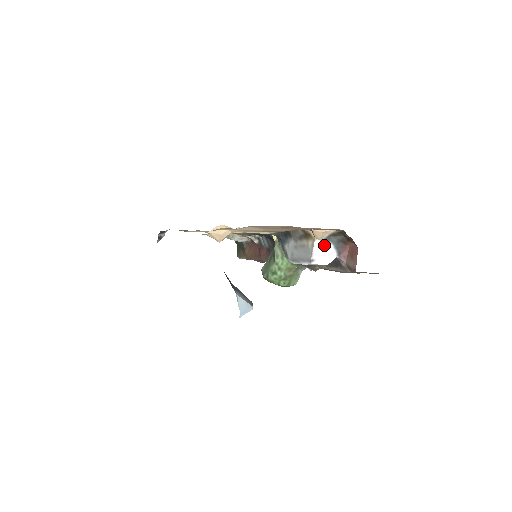
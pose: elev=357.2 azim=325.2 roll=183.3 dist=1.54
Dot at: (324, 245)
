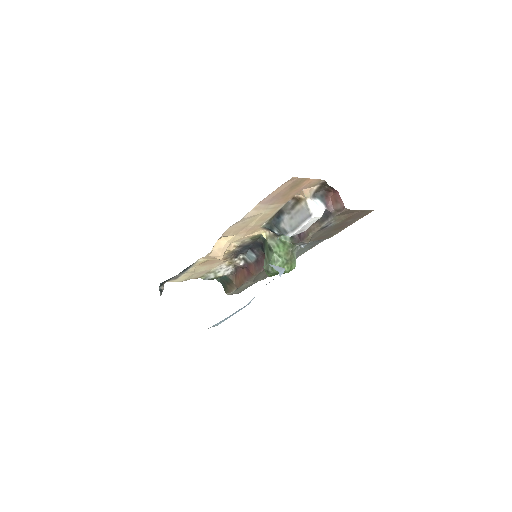
Dot at: (314, 201)
